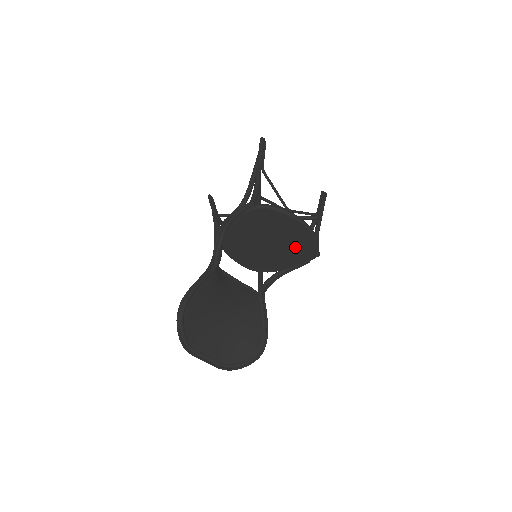
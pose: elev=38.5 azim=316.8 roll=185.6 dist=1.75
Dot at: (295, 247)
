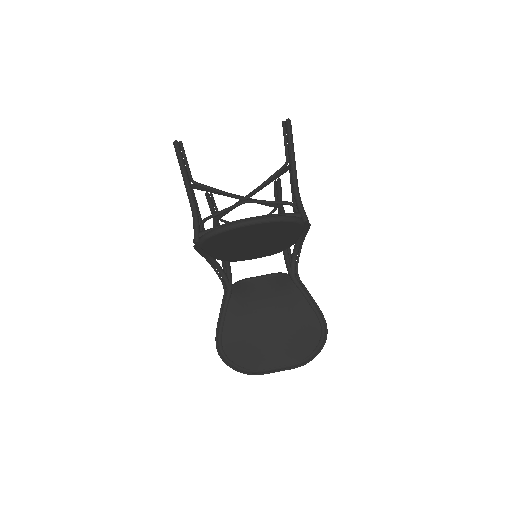
Dot at: (276, 232)
